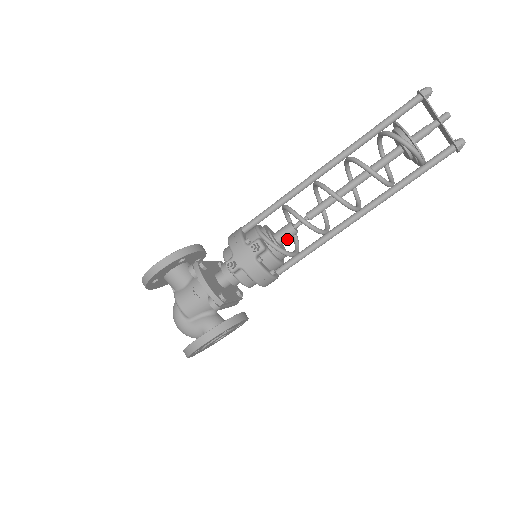
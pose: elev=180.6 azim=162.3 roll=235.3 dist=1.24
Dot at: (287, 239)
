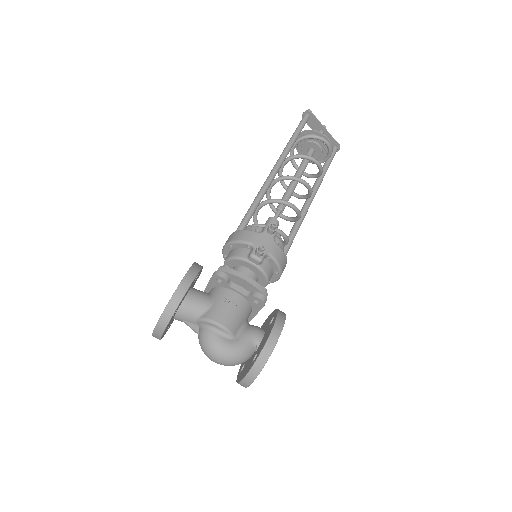
Dot at: occluded
